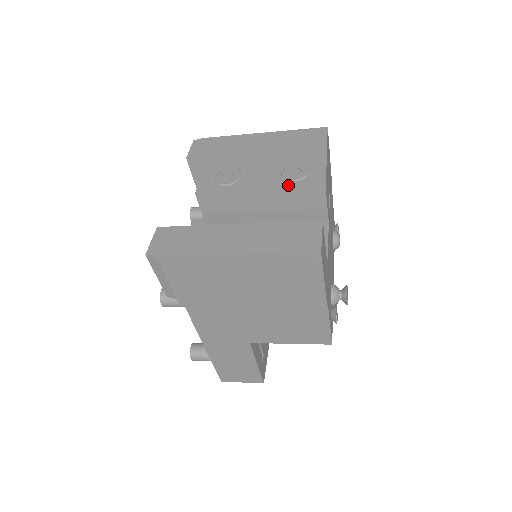
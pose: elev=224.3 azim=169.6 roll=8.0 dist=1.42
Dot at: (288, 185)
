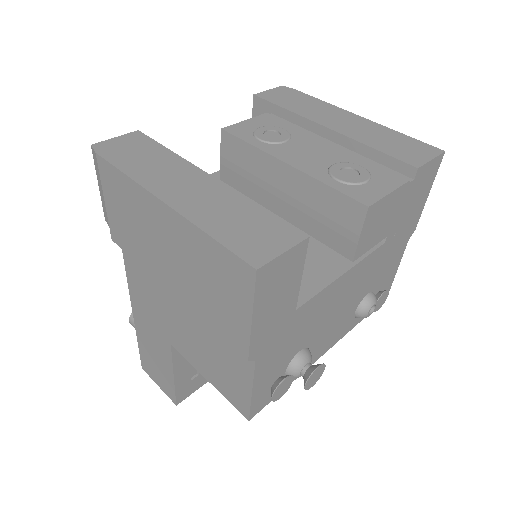
Dot at: (324, 180)
